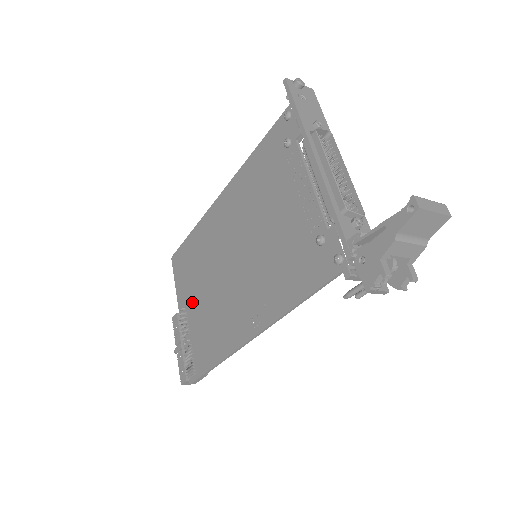
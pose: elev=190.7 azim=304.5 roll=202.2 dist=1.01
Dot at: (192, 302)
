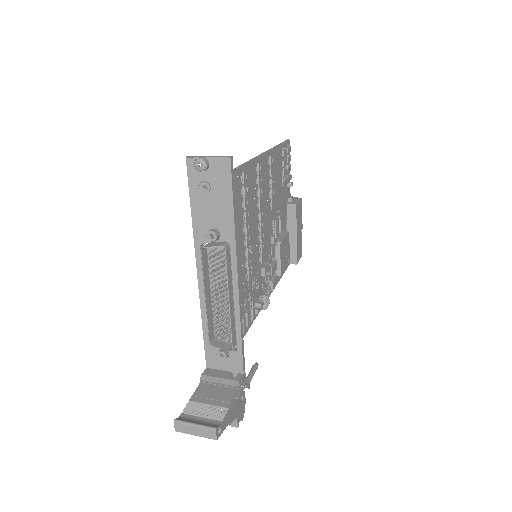
Dot at: occluded
